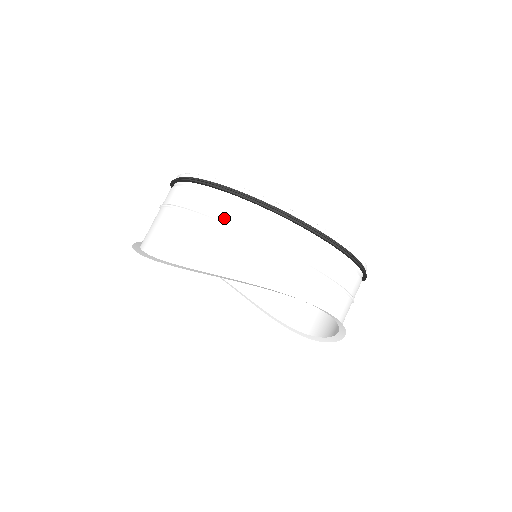
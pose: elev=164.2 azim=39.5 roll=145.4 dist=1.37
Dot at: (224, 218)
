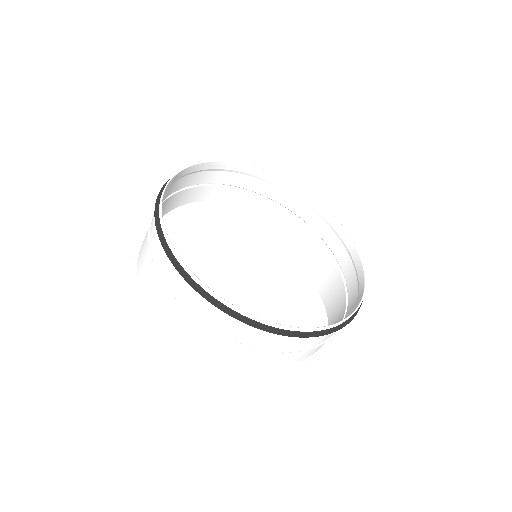
Dot at: (196, 311)
